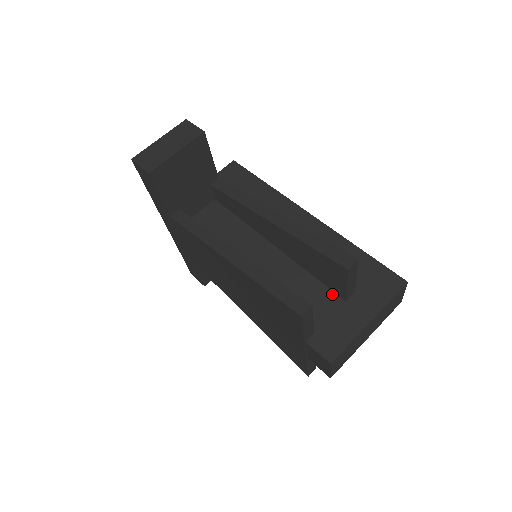
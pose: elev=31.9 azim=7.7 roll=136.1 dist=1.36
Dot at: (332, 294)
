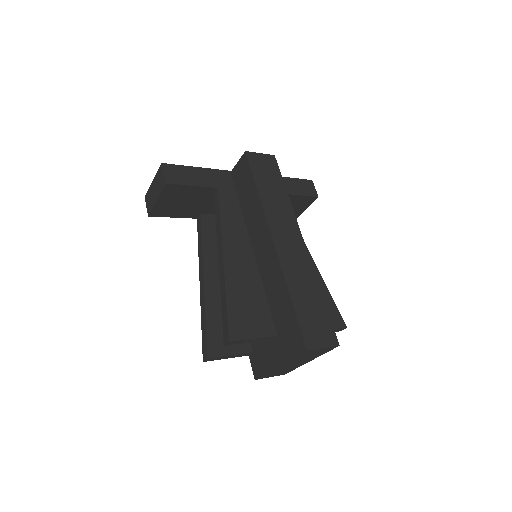
Dot at: occluded
